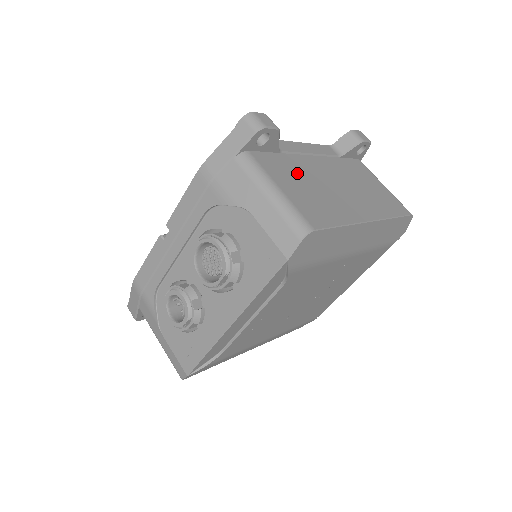
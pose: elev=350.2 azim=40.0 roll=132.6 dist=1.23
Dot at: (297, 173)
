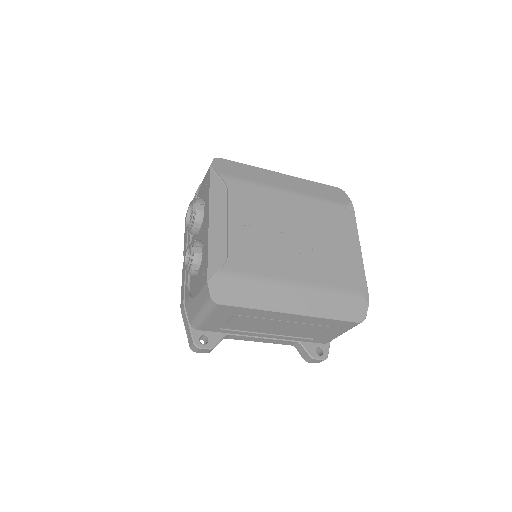
Dot at: occluded
